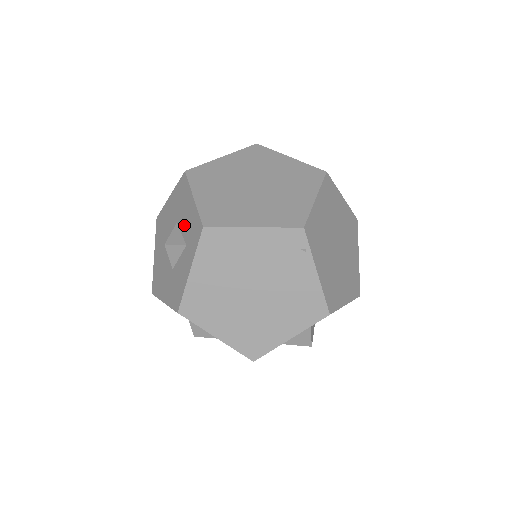
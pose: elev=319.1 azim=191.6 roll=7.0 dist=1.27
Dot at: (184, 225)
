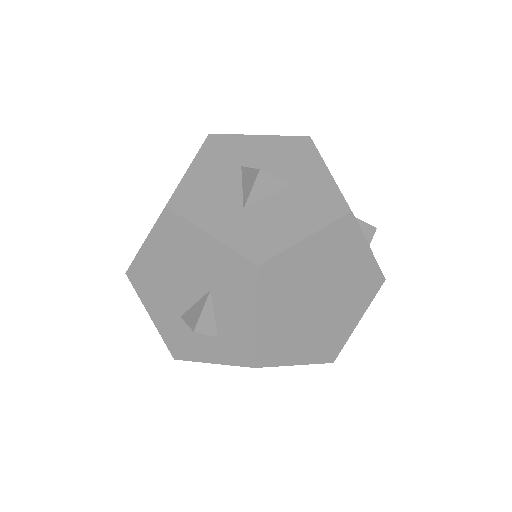
Dot at: (224, 316)
